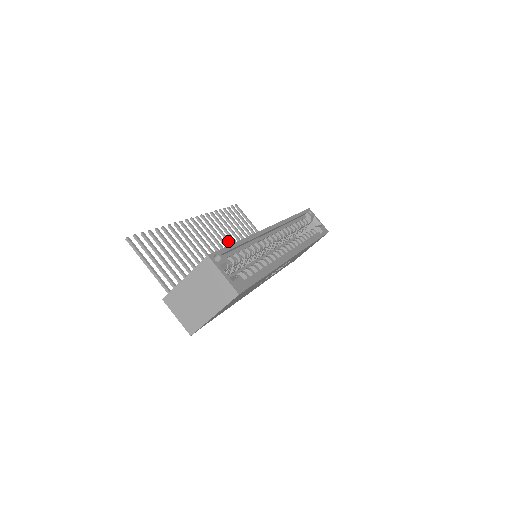
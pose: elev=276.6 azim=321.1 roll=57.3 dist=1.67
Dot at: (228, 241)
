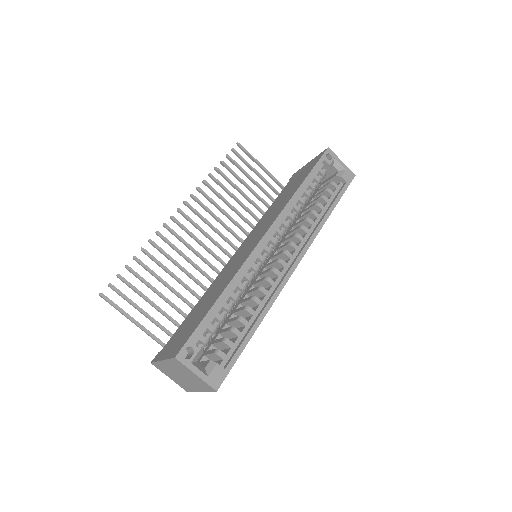
Dot at: (228, 218)
